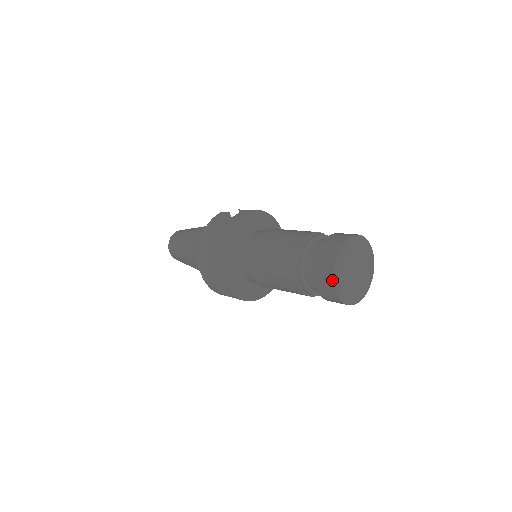
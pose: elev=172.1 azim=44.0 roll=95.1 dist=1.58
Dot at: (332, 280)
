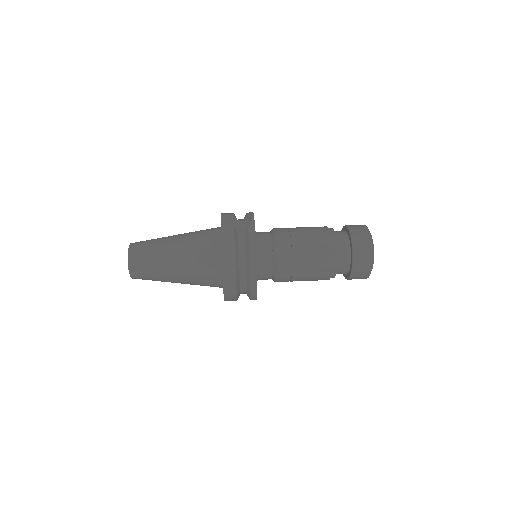
Dot at: (370, 270)
